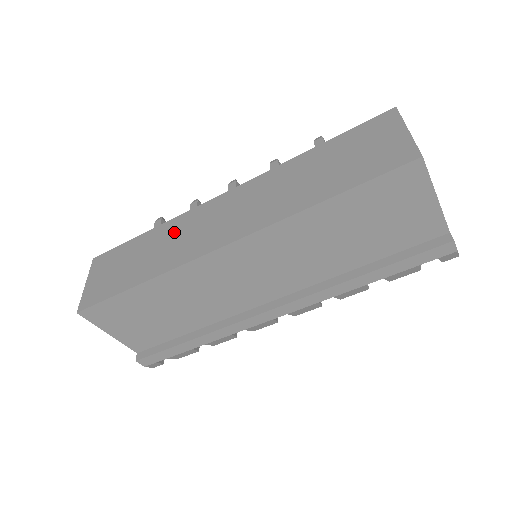
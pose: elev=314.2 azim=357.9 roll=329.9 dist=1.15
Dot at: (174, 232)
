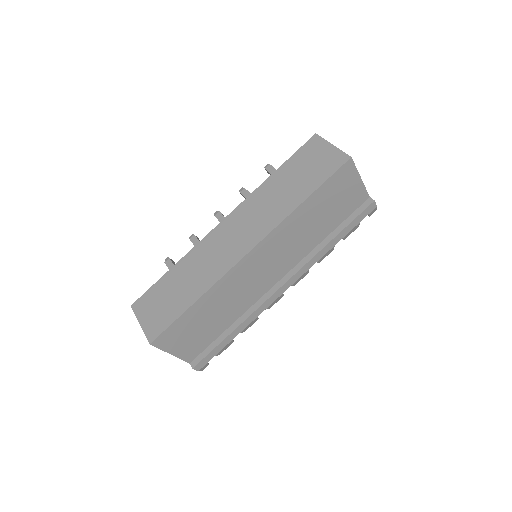
Dot at: (198, 259)
